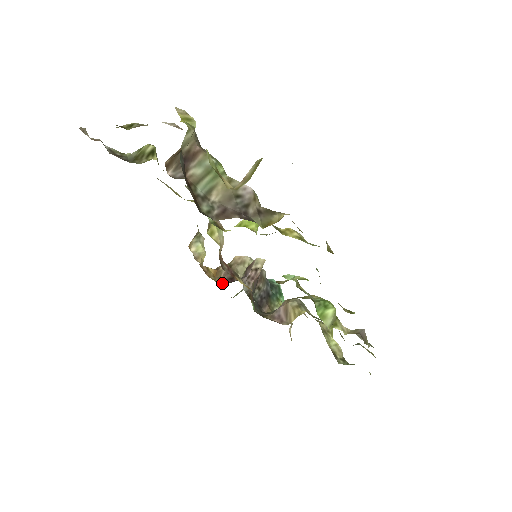
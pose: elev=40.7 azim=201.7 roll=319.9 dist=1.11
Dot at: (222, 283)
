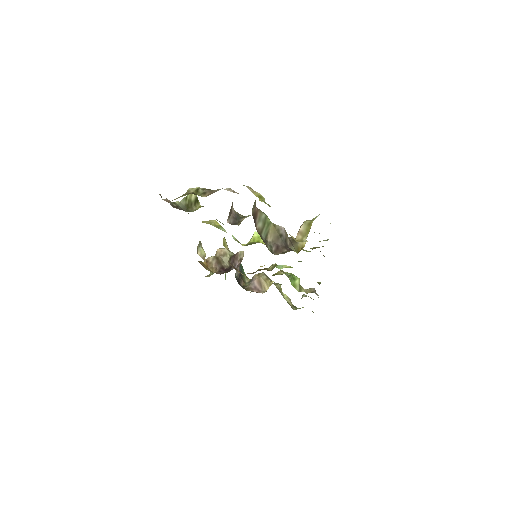
Dot at: (218, 273)
